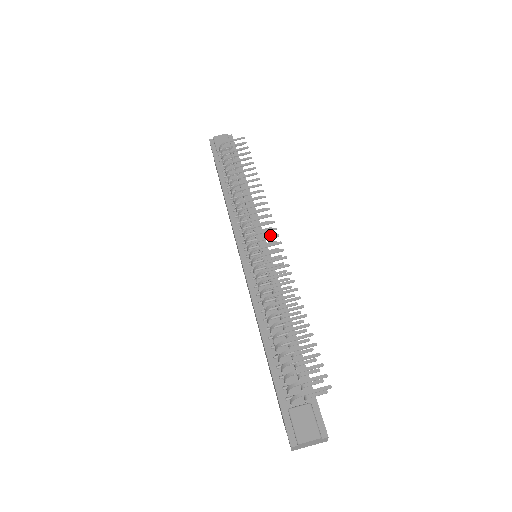
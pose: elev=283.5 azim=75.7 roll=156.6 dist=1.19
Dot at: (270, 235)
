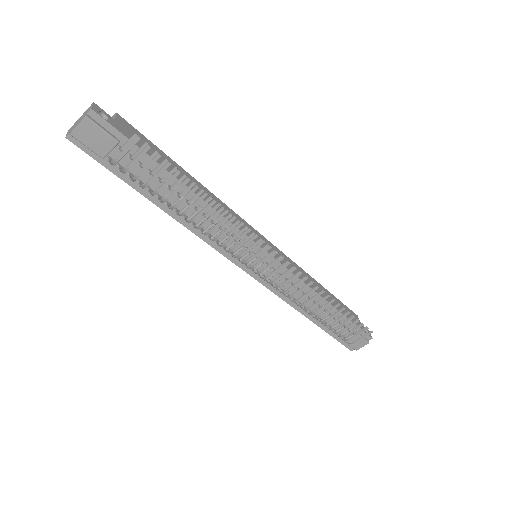
Dot at: (267, 249)
